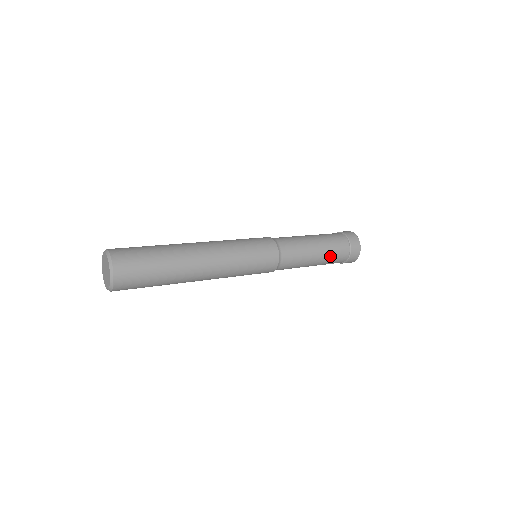
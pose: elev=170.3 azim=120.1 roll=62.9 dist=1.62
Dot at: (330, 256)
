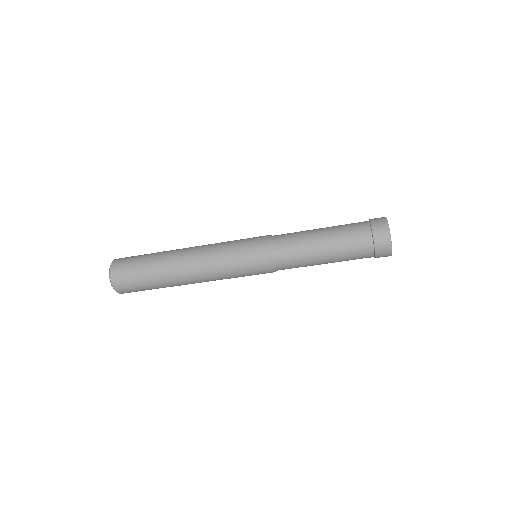
Dot at: (342, 241)
